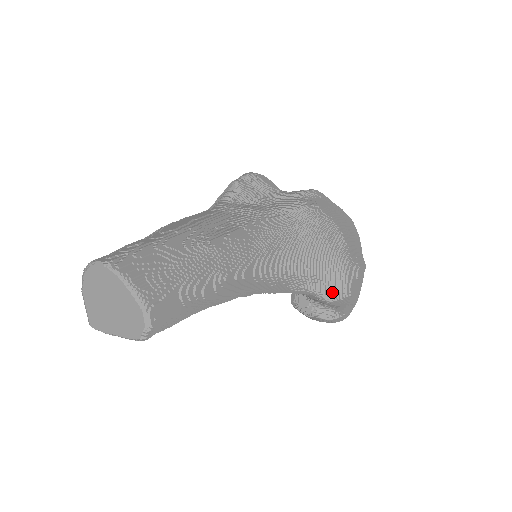
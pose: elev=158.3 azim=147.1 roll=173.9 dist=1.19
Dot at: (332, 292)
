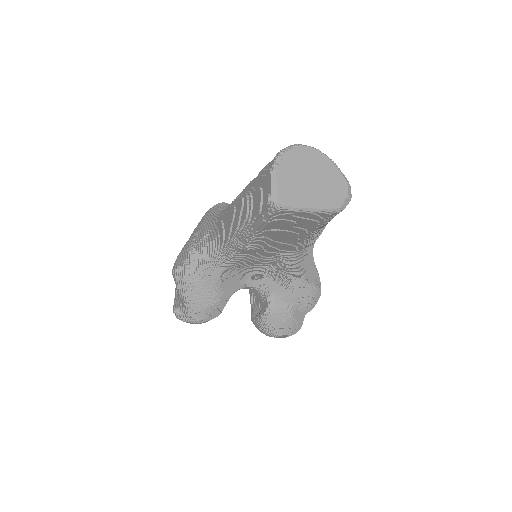
Dot at: (318, 284)
